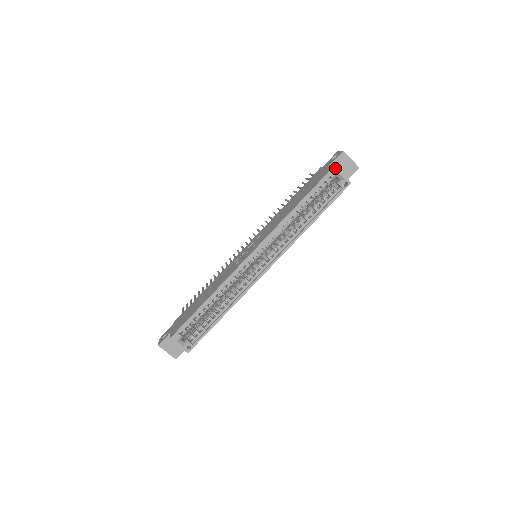
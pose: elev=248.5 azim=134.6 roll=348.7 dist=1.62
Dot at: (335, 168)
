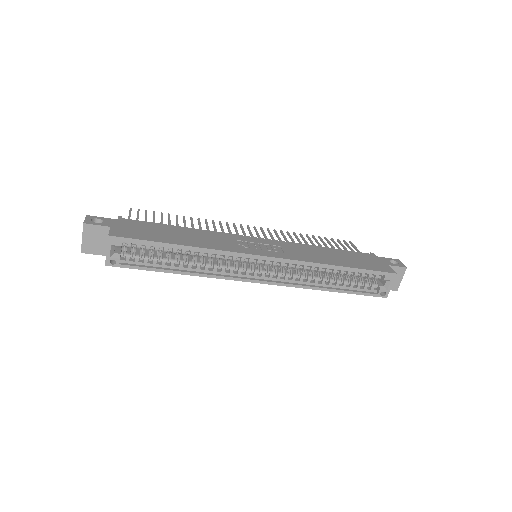
Dot at: (394, 275)
